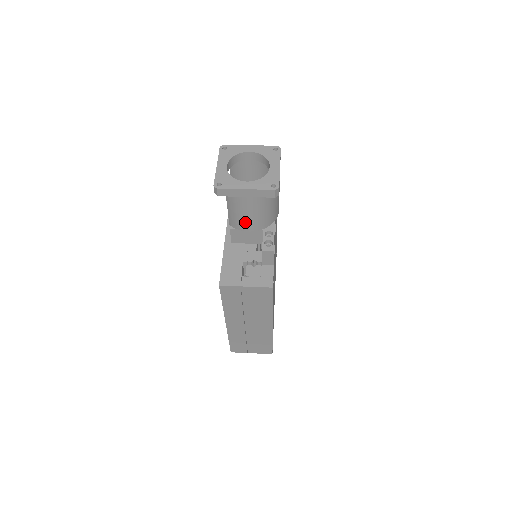
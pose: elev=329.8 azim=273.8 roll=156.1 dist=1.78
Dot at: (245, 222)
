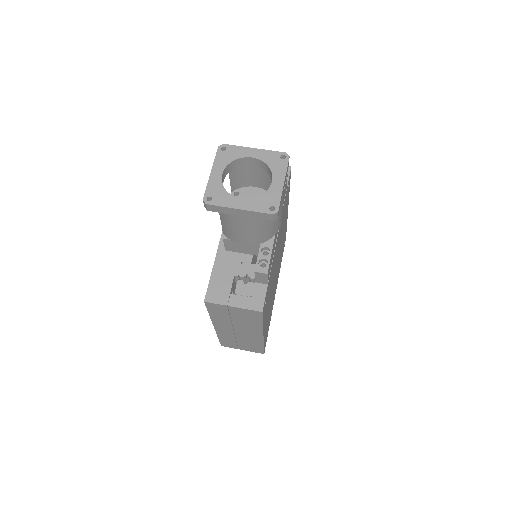
Dot at: (239, 236)
